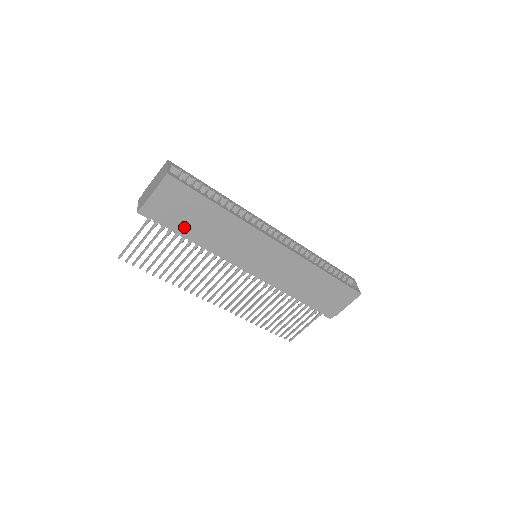
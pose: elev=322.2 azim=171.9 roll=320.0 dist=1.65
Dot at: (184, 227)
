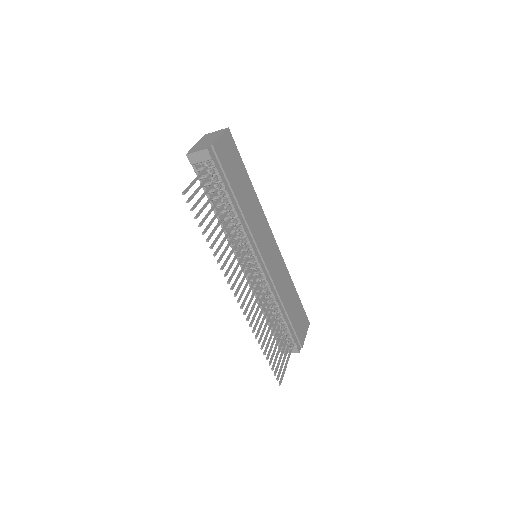
Dot at: (232, 185)
